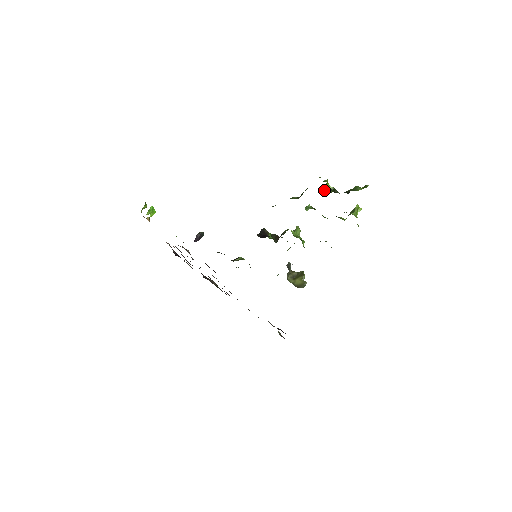
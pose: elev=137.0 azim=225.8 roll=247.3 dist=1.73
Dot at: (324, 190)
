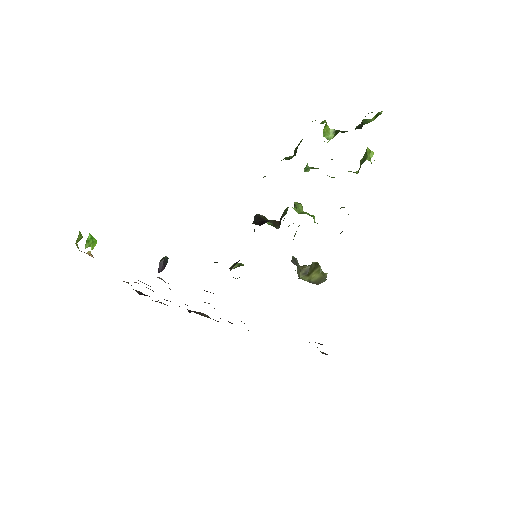
Dot at: (324, 136)
